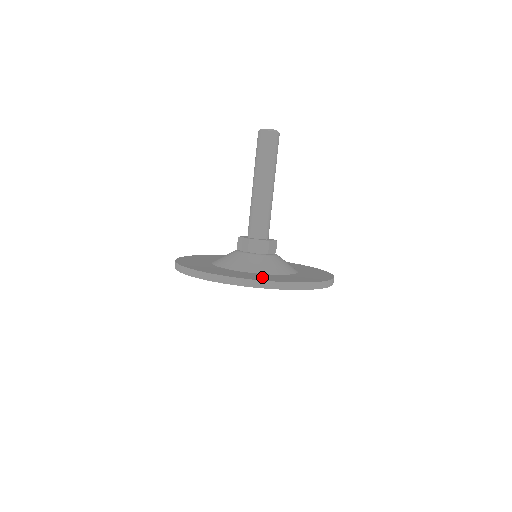
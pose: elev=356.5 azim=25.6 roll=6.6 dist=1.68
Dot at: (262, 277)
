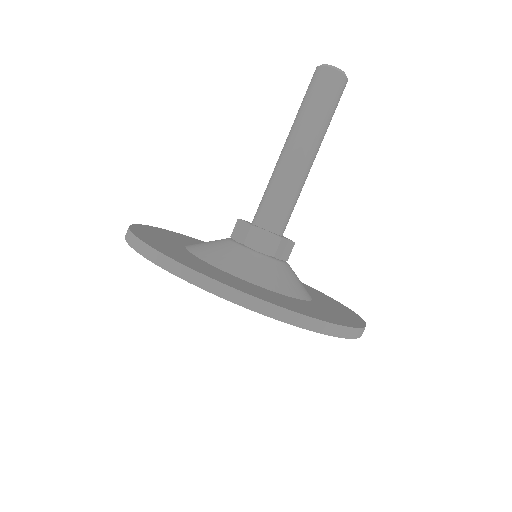
Dot at: (248, 287)
